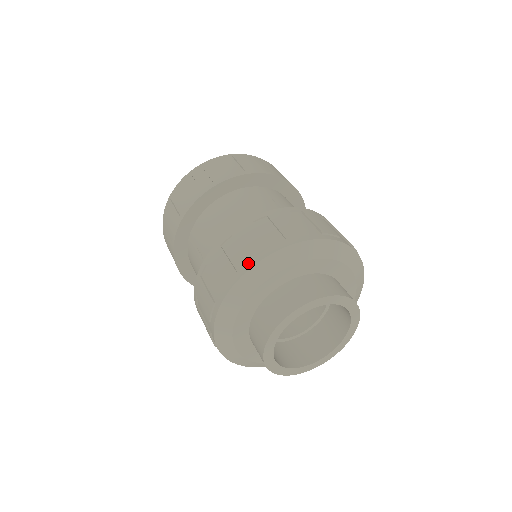
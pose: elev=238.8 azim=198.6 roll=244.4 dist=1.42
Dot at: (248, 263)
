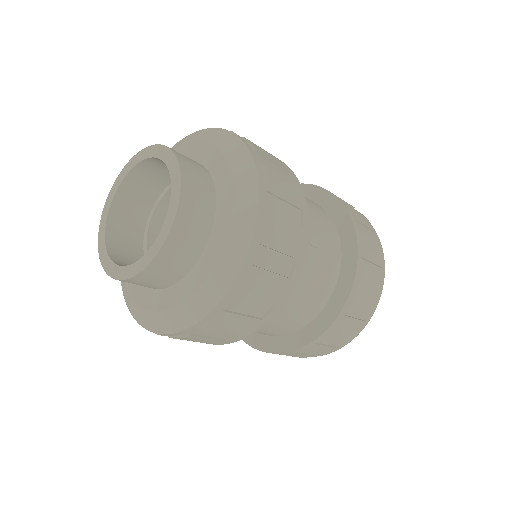
Dot at: (348, 340)
